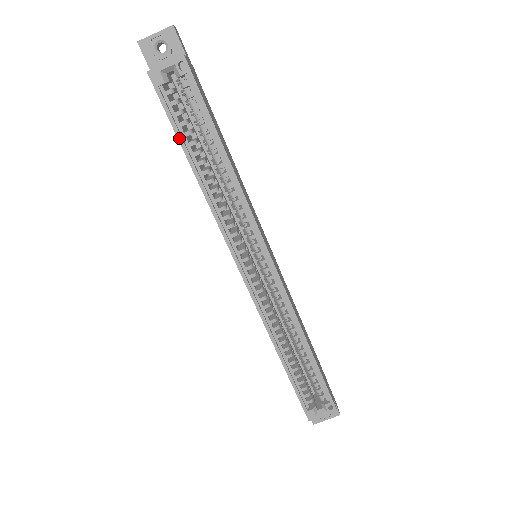
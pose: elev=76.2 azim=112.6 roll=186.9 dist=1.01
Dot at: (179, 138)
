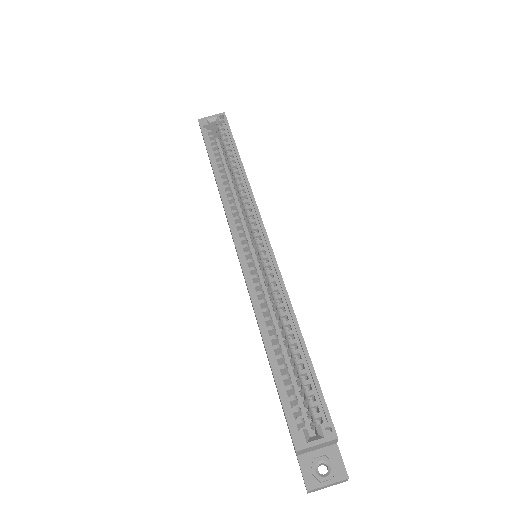
Dot at: (209, 151)
